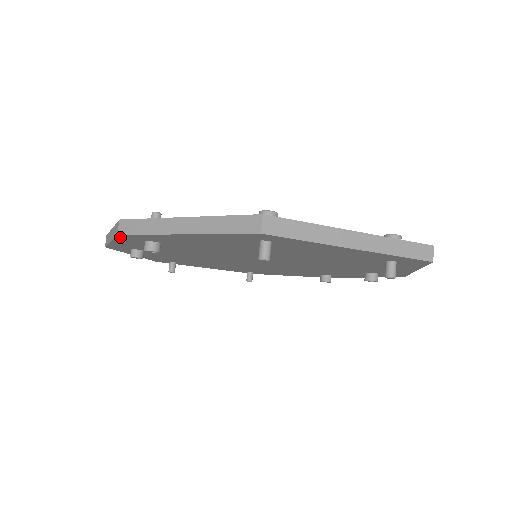
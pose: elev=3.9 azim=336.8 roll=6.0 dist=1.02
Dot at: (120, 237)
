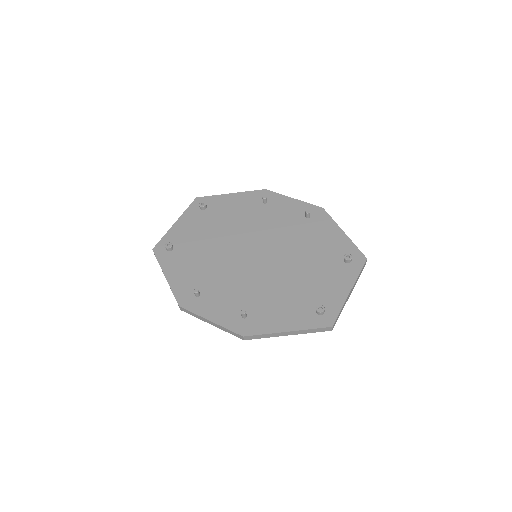
Dot at: (237, 335)
